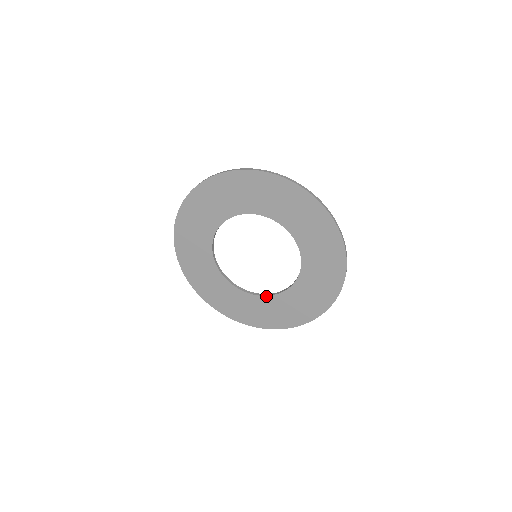
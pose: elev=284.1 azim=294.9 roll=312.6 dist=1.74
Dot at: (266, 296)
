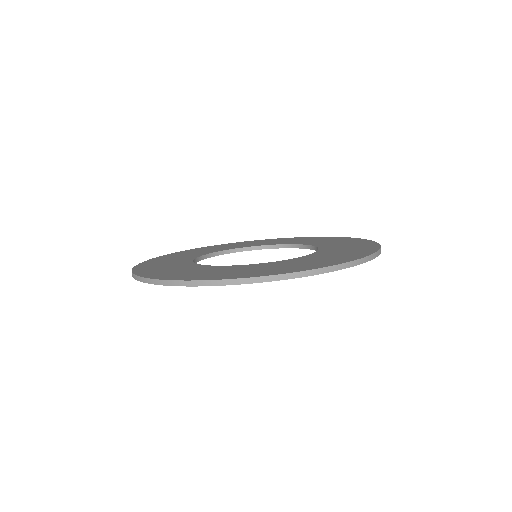
Dot at: occluded
